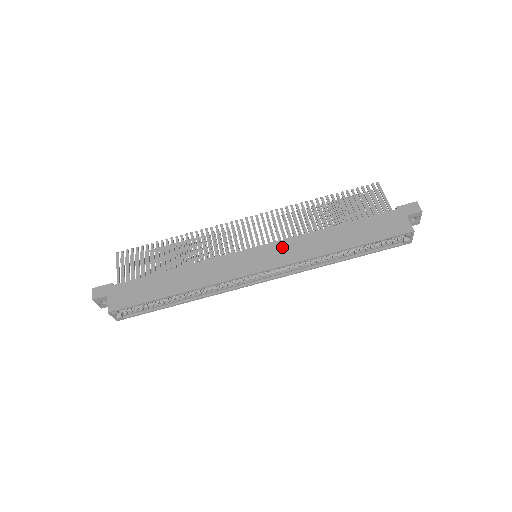
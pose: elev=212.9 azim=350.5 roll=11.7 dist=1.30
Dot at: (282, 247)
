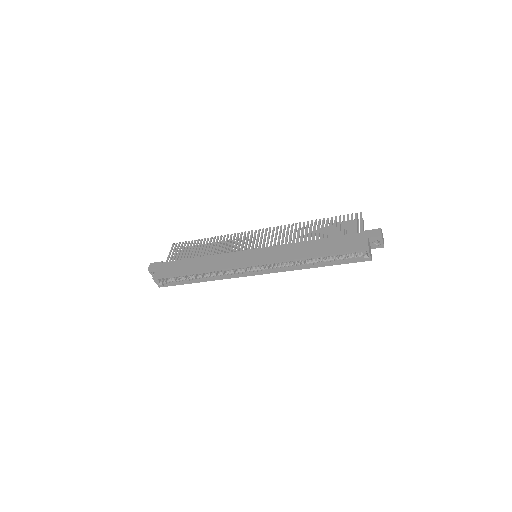
Dot at: (272, 251)
